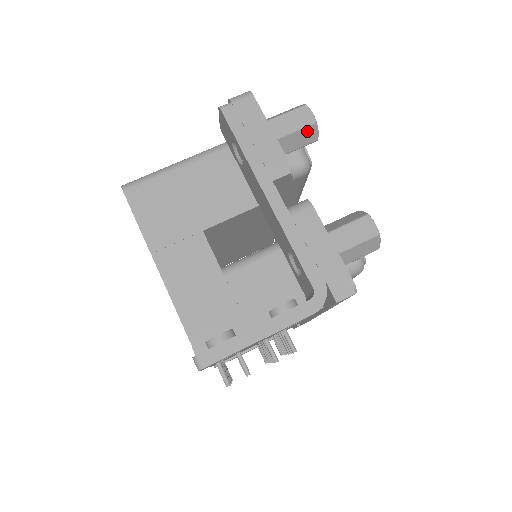
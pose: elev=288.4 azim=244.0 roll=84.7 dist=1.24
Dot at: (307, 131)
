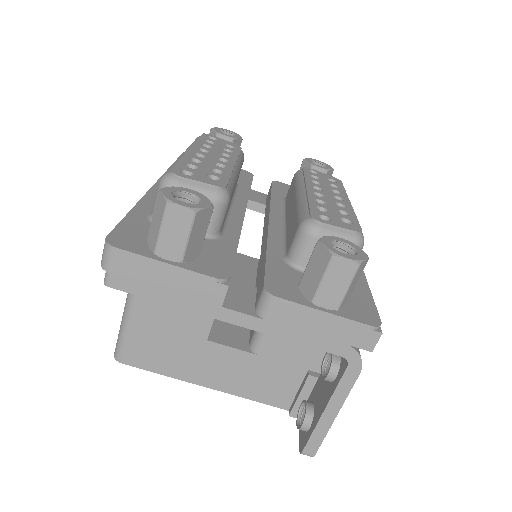
Dot at: (197, 224)
